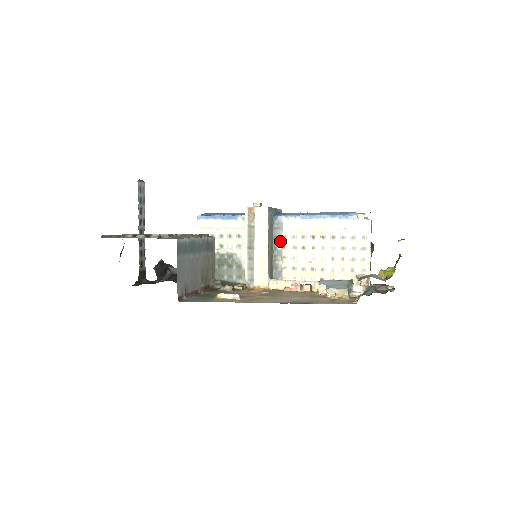
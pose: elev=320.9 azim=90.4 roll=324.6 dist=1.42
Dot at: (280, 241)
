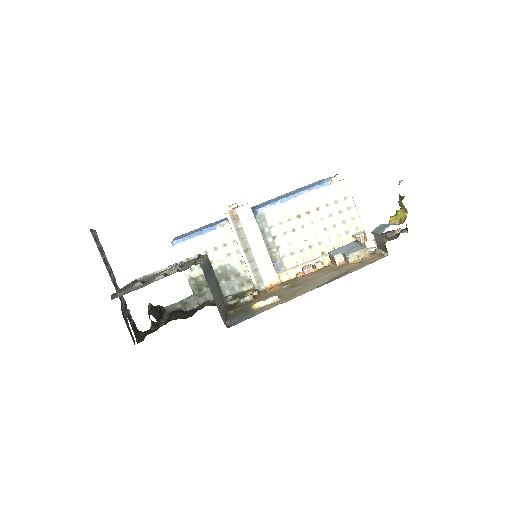
Dot at: (268, 233)
